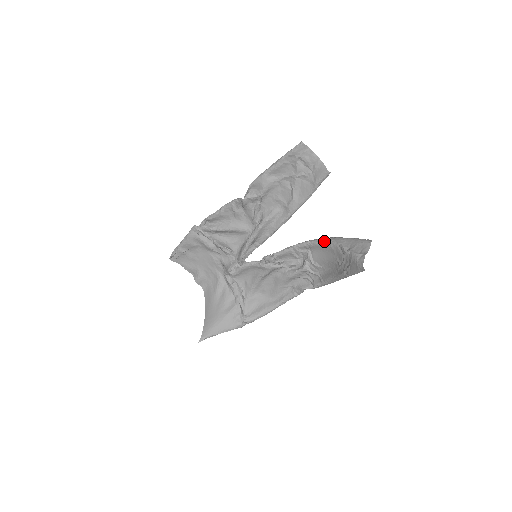
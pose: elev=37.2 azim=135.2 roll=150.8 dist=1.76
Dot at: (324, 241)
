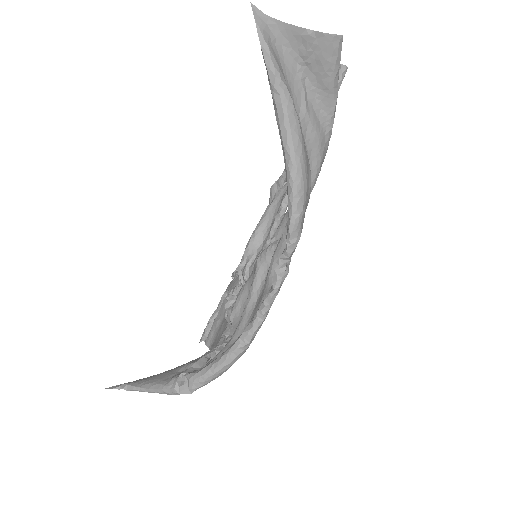
Dot at: occluded
